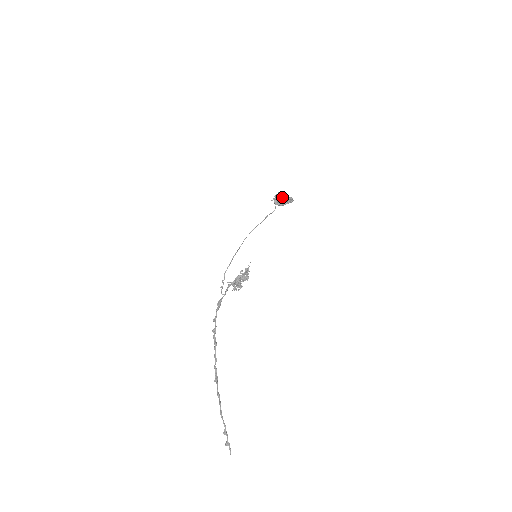
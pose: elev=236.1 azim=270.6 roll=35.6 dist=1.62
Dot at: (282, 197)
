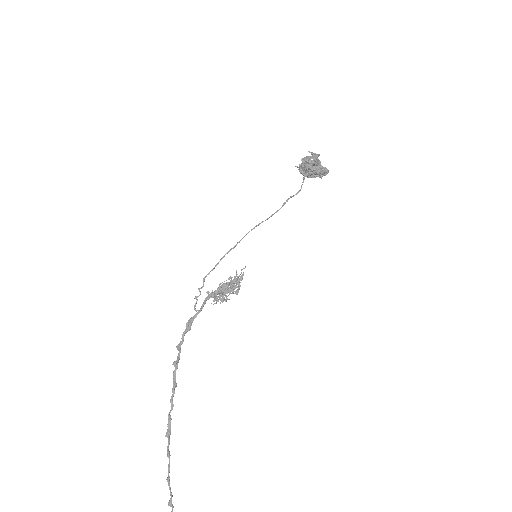
Dot at: (314, 168)
